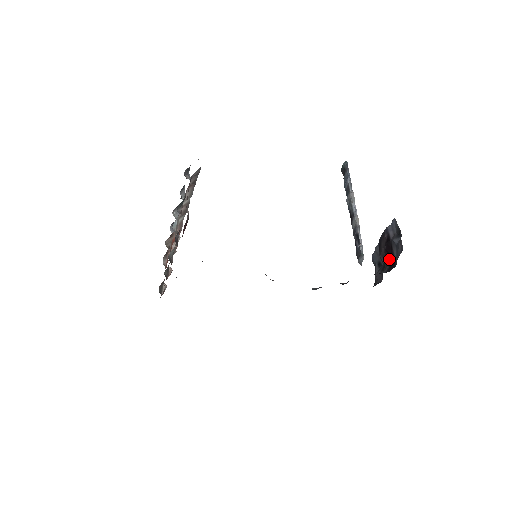
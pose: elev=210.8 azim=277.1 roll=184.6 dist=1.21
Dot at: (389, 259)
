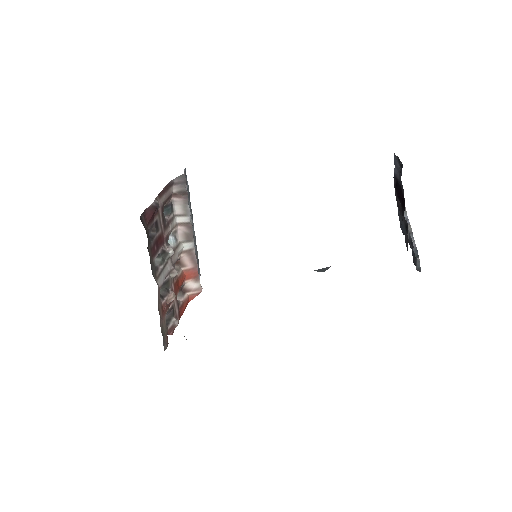
Dot at: (403, 204)
